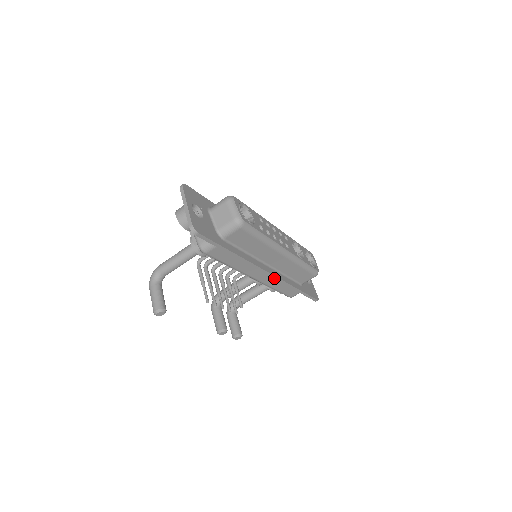
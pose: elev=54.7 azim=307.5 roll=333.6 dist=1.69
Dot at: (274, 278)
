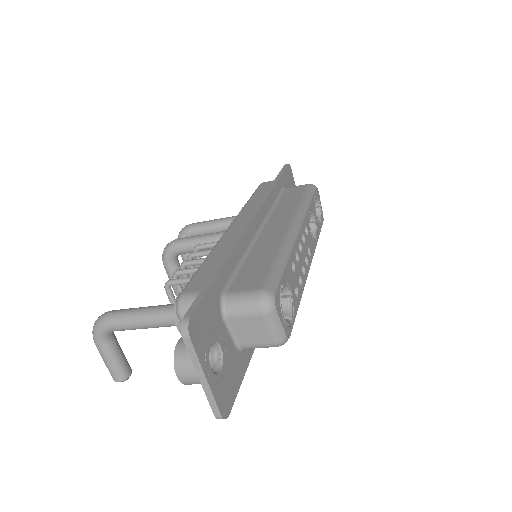
Dot at: occluded
